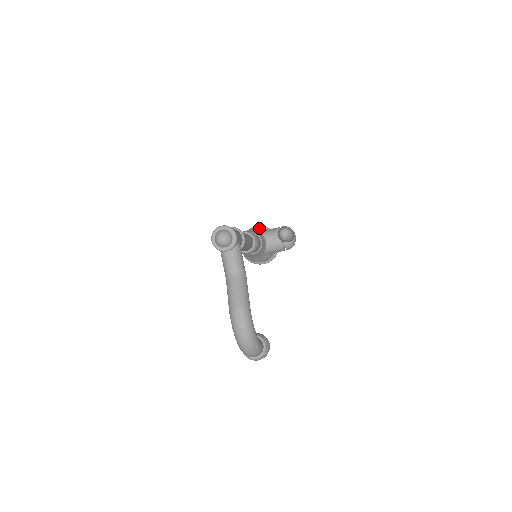
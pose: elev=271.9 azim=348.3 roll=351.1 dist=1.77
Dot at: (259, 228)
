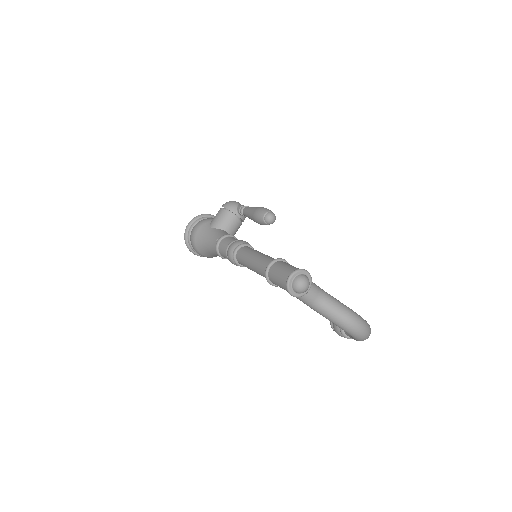
Dot at: (203, 225)
